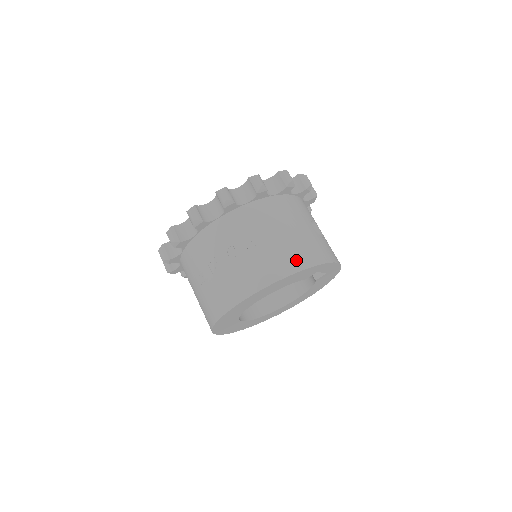
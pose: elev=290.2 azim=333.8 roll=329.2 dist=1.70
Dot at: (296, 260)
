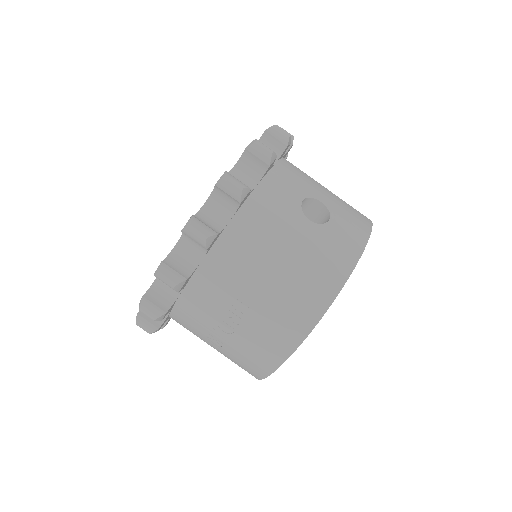
Dot at: (310, 304)
